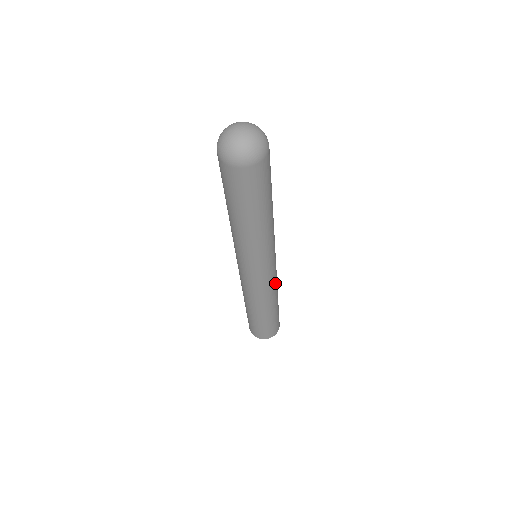
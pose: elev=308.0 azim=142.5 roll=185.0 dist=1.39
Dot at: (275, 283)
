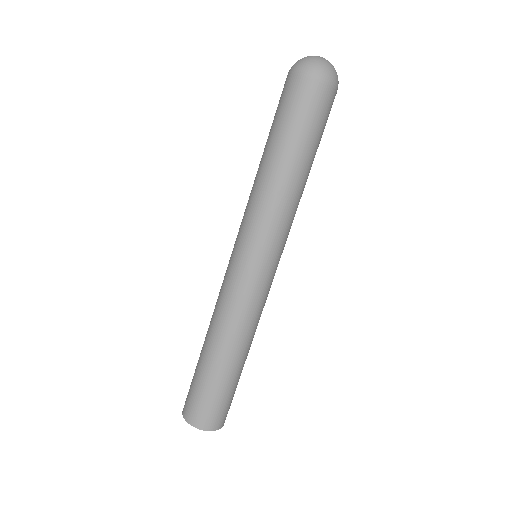
Dot at: occluded
